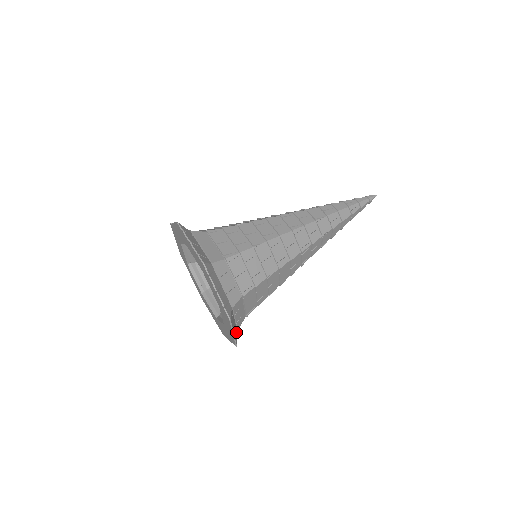
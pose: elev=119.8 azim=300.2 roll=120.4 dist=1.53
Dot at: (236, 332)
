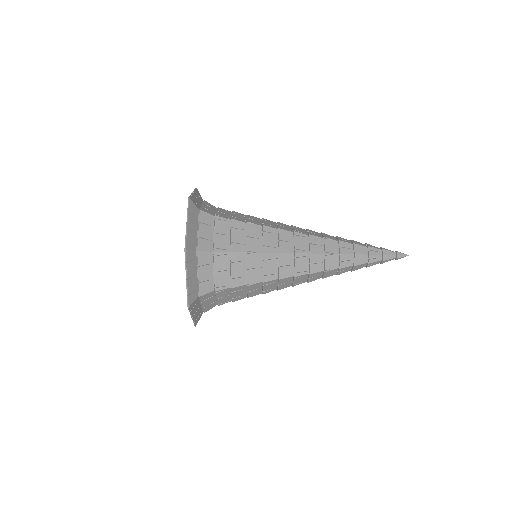
Dot at: (200, 314)
